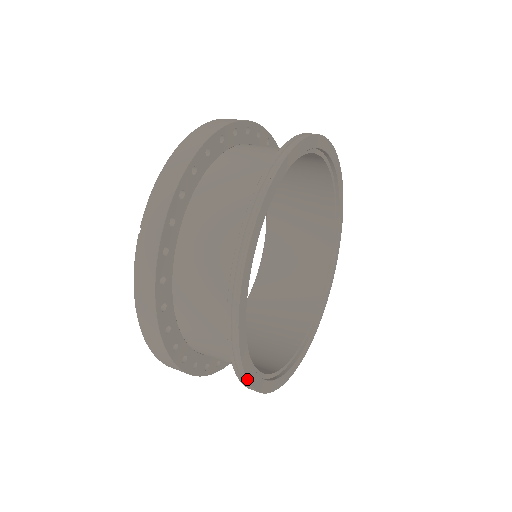
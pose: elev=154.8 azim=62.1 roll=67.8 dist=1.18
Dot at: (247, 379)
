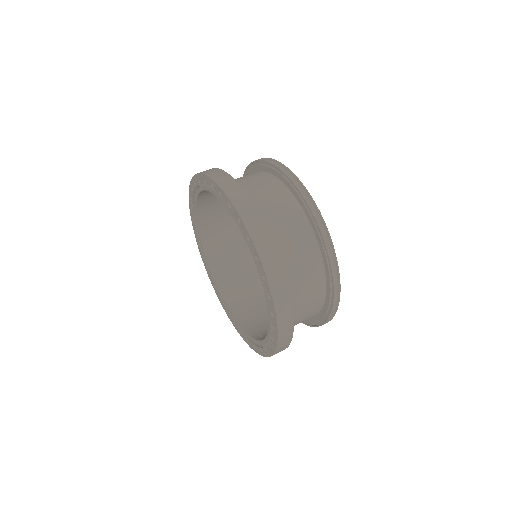
Dot at: occluded
